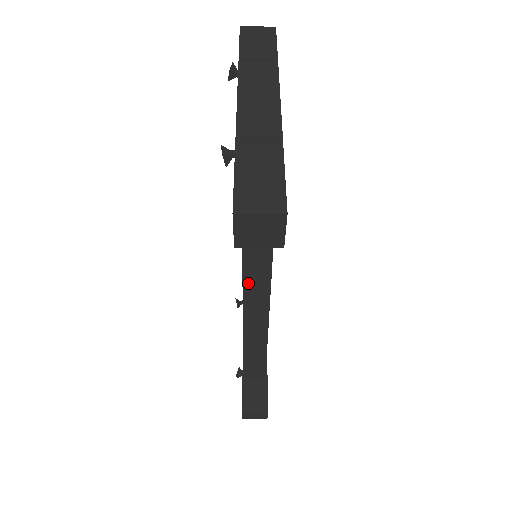
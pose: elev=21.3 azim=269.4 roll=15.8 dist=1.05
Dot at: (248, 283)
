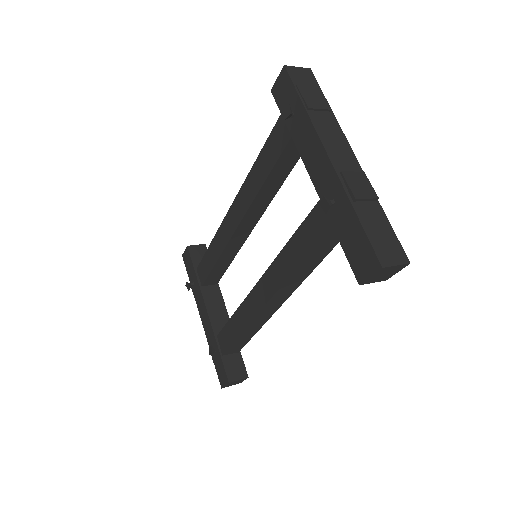
Dot at: (283, 288)
